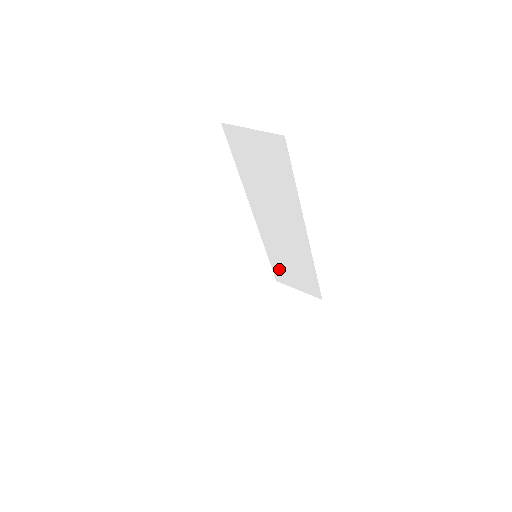
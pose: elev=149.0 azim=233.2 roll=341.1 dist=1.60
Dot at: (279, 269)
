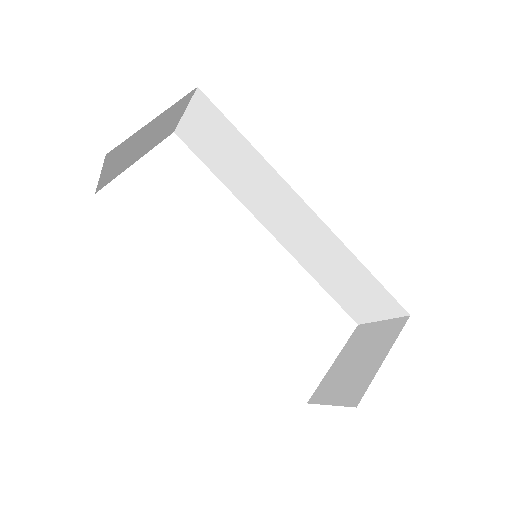
Dot at: (343, 299)
